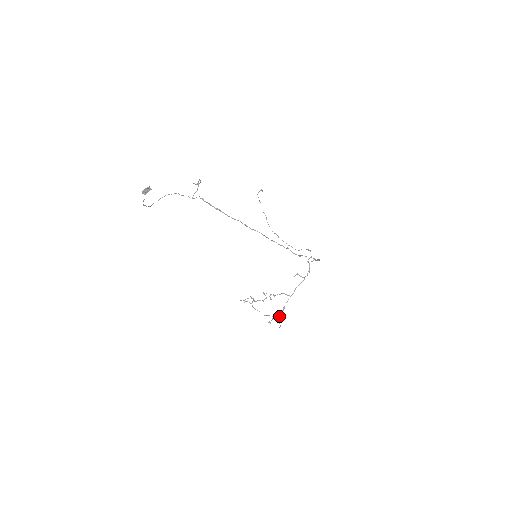
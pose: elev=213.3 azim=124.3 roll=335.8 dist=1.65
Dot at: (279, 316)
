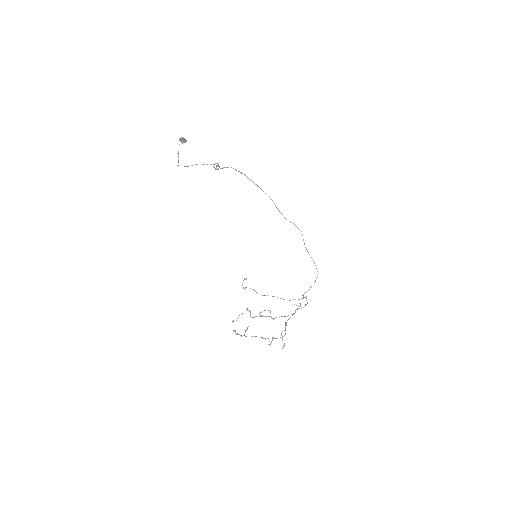
Dot at: occluded
